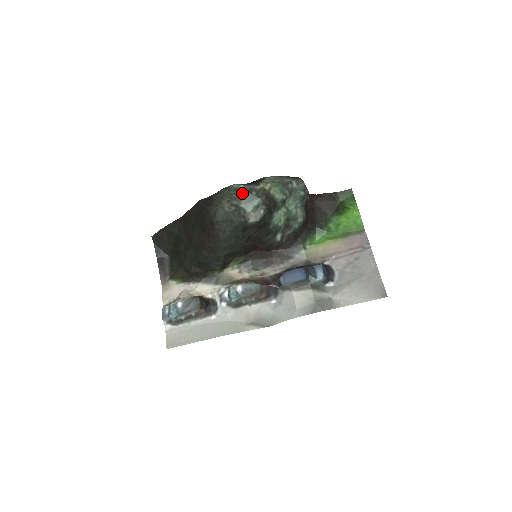
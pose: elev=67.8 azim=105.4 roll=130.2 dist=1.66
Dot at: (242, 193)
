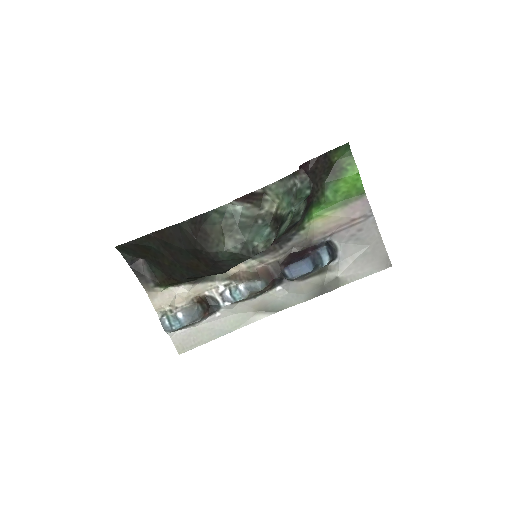
Dot at: (245, 223)
